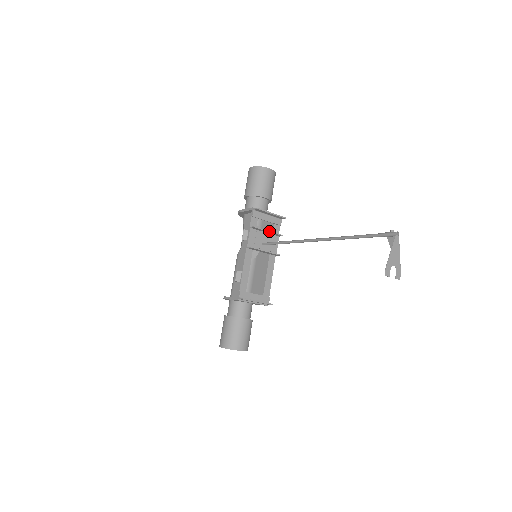
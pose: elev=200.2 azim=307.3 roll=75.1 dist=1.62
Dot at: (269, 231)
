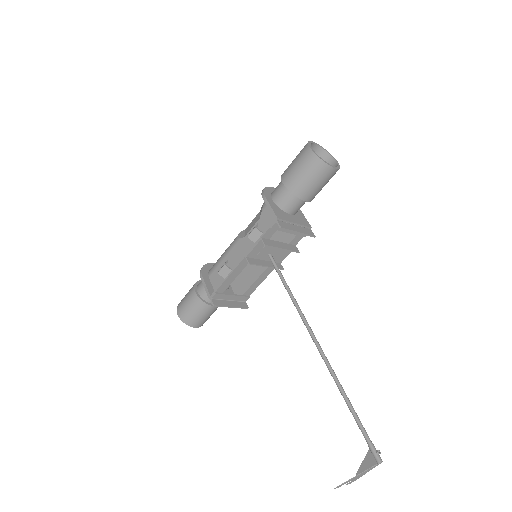
Dot at: (283, 249)
